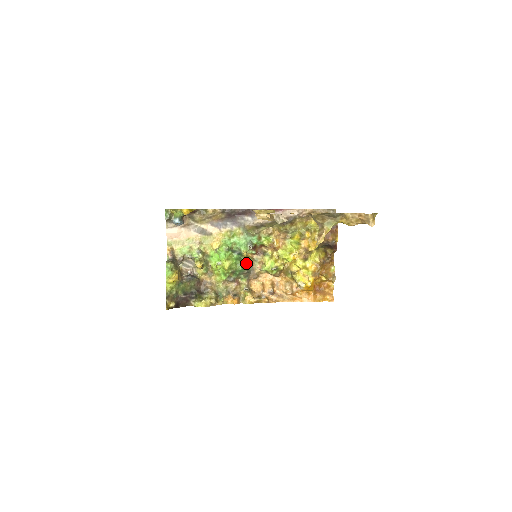
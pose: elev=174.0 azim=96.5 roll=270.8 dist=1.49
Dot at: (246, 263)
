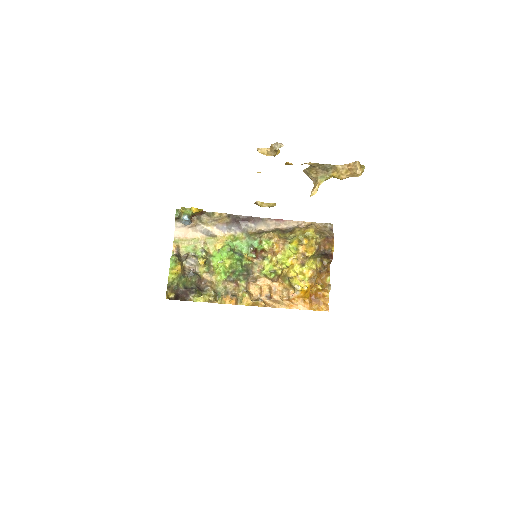
Dot at: (246, 265)
